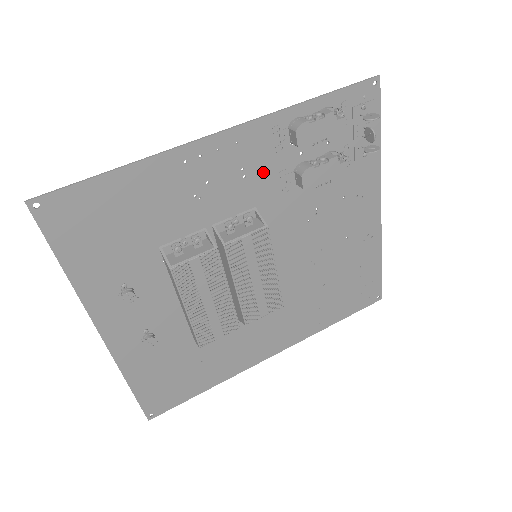
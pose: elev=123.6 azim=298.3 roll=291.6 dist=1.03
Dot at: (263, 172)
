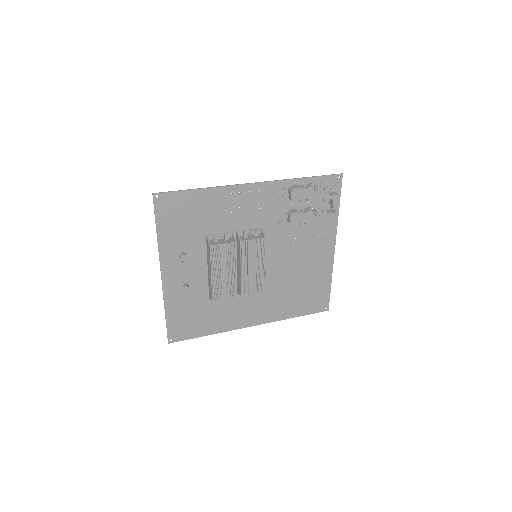
Dot at: (270, 209)
